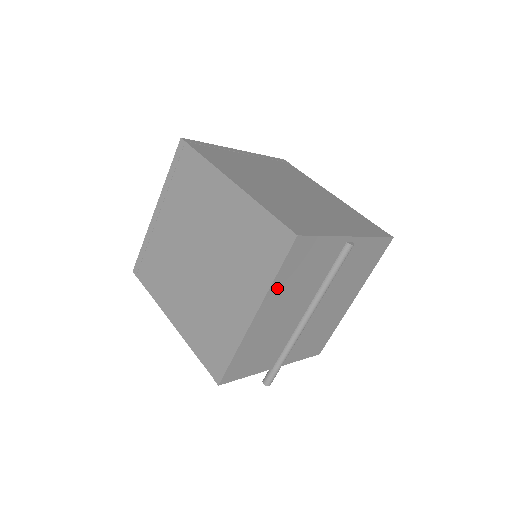
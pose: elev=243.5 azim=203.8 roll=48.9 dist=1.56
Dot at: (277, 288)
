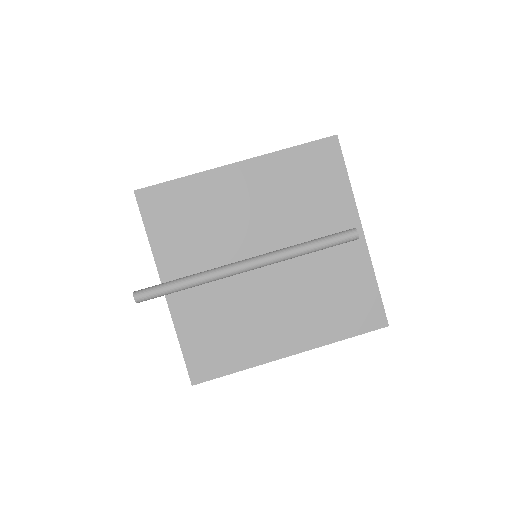
Dot at: (277, 165)
